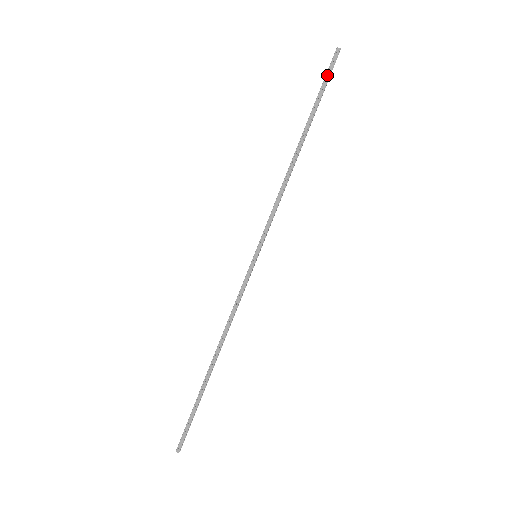
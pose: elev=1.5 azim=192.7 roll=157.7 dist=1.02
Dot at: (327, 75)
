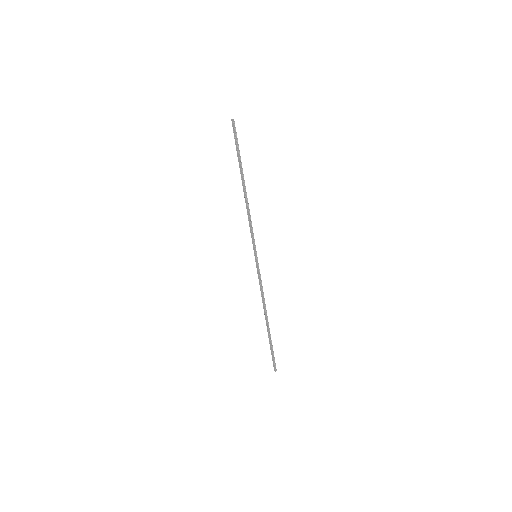
Dot at: (235, 138)
